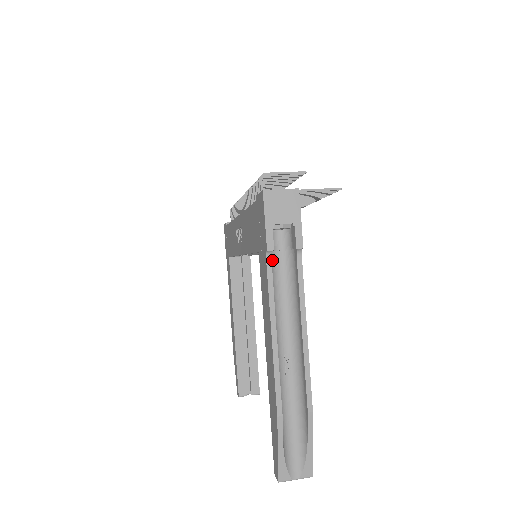
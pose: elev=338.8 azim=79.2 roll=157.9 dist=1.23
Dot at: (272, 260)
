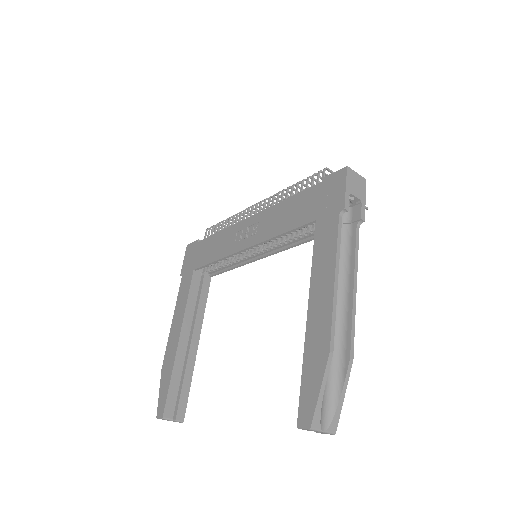
Dot at: occluded
